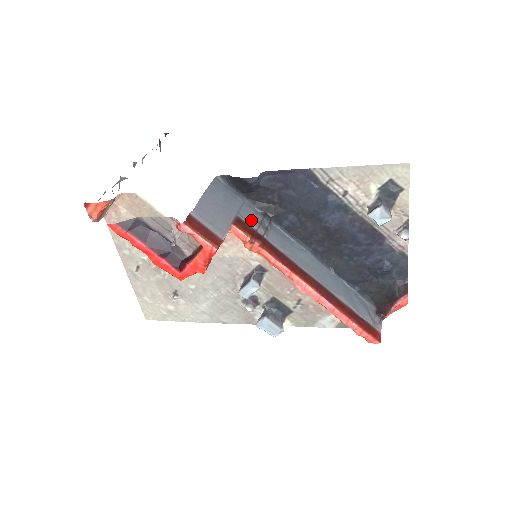
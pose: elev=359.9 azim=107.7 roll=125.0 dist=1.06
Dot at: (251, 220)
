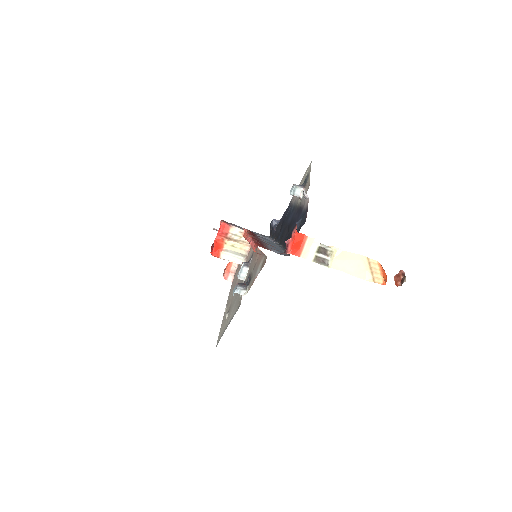
Dot at: occluded
